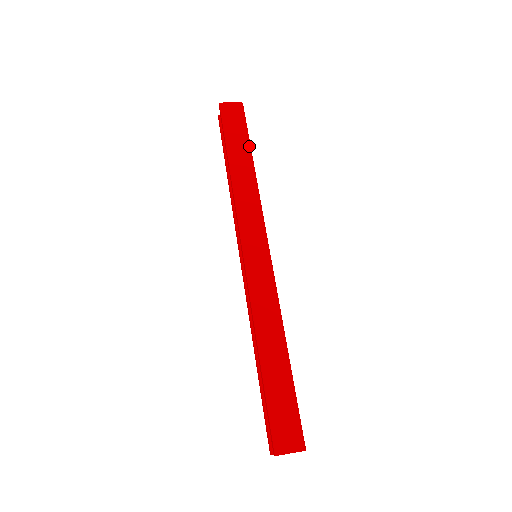
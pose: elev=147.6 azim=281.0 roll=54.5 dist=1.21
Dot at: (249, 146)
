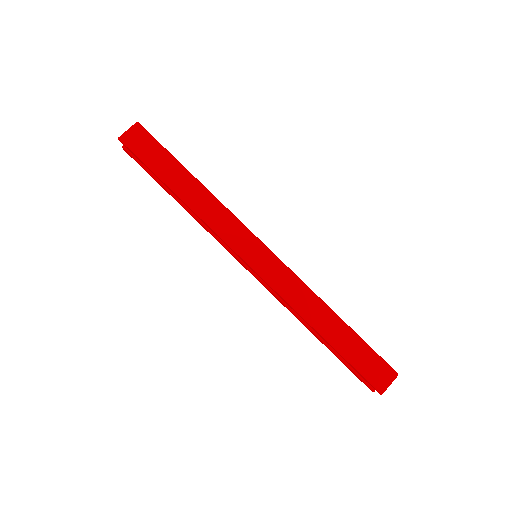
Dot at: (178, 163)
